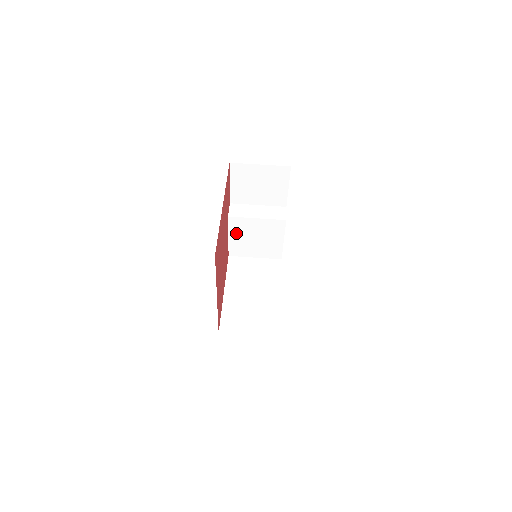
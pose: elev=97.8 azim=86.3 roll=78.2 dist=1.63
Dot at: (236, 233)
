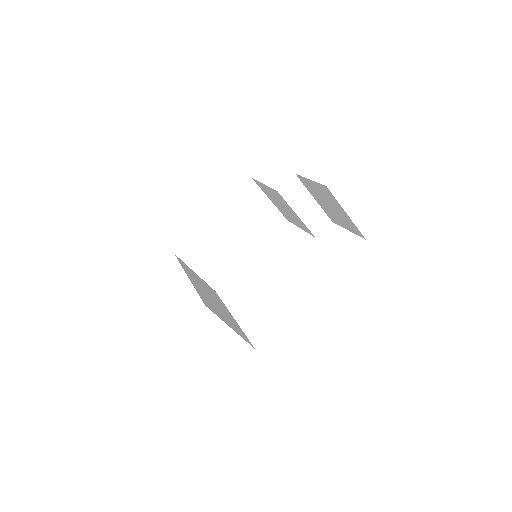
Dot at: (272, 192)
